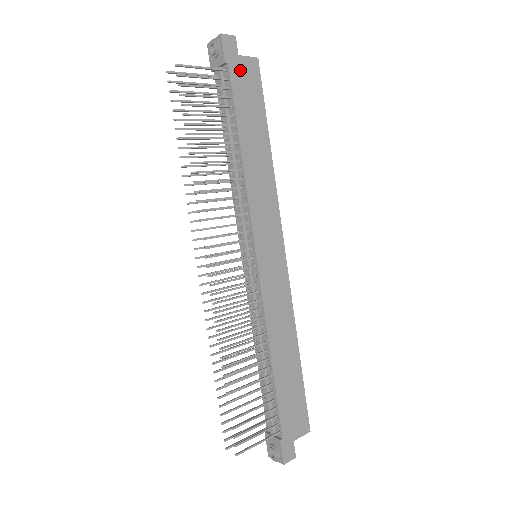
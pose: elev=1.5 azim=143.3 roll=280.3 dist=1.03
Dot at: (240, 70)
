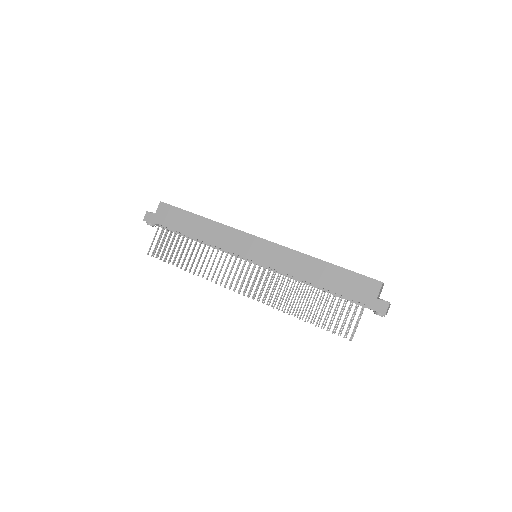
Dot at: (161, 217)
